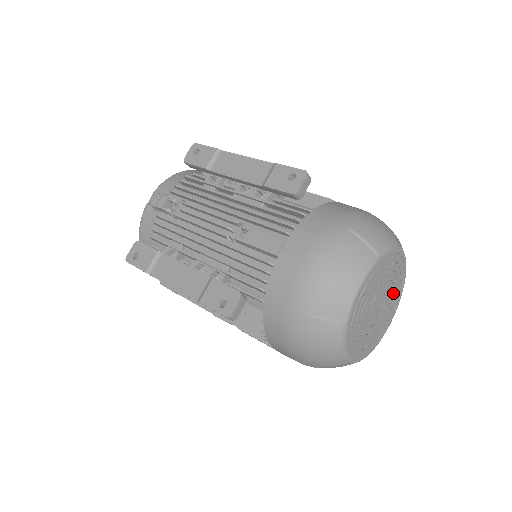
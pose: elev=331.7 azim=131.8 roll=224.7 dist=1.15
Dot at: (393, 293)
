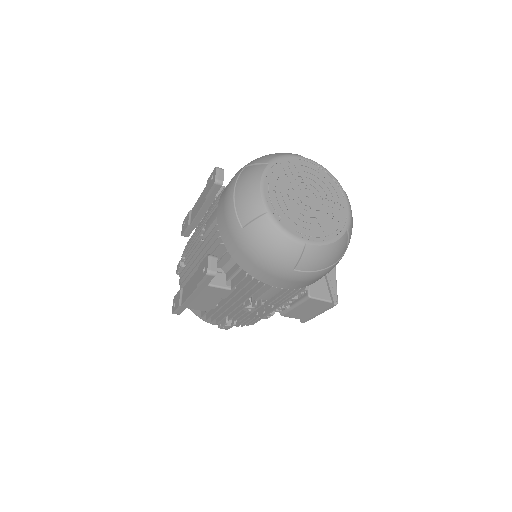
Dot at: (324, 188)
